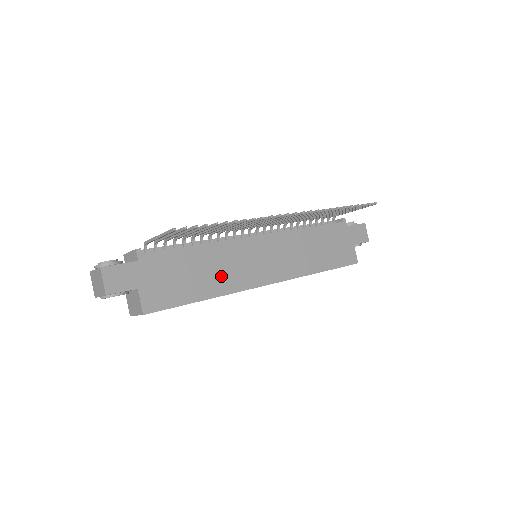
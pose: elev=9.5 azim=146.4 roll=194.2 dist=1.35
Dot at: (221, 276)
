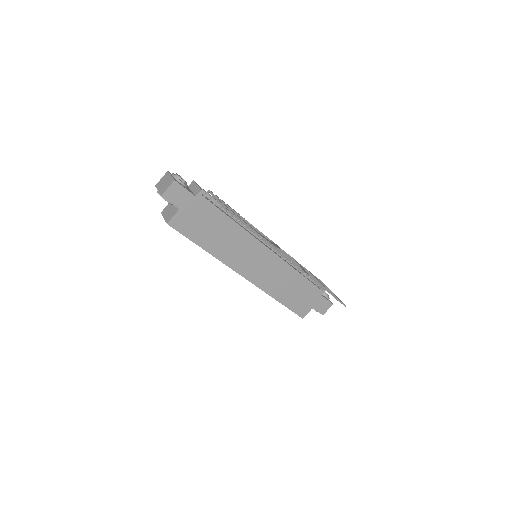
Dot at: (226, 247)
